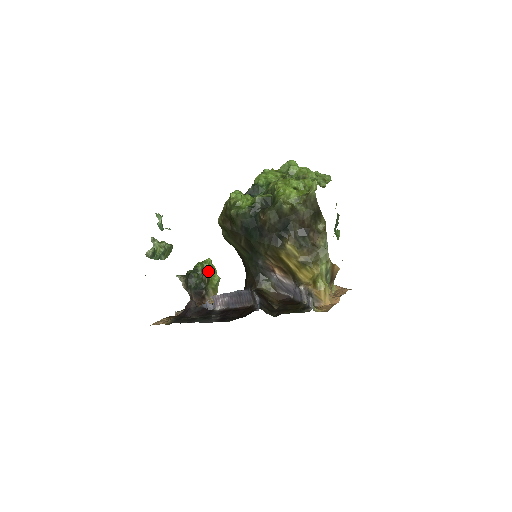
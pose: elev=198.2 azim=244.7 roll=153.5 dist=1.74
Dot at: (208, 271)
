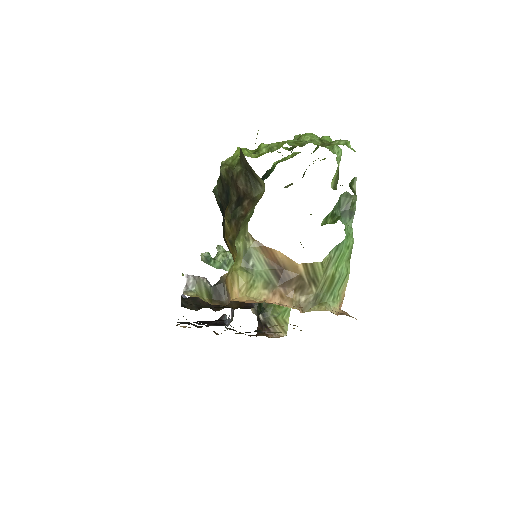
Dot at: occluded
